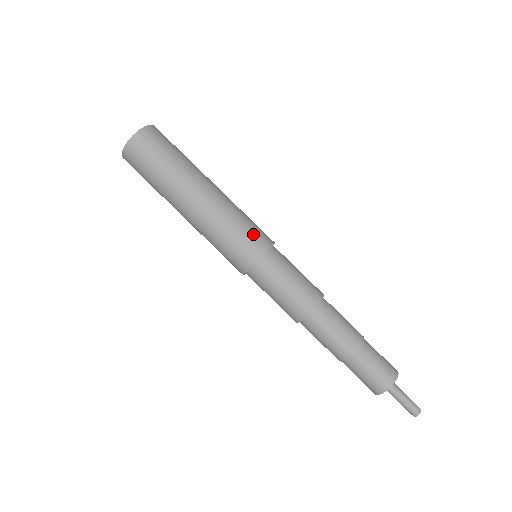
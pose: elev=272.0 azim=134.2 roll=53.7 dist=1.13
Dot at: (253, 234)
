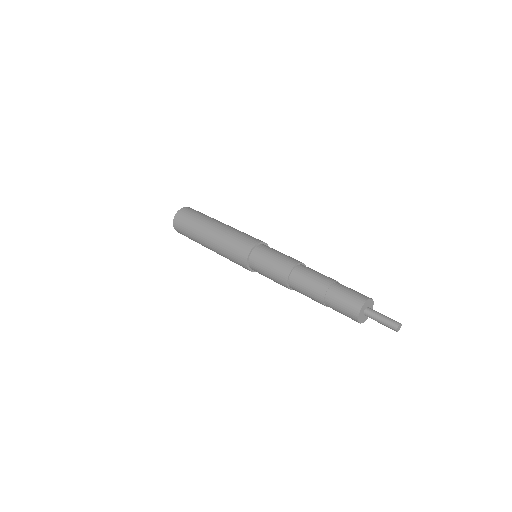
Dot at: (245, 240)
